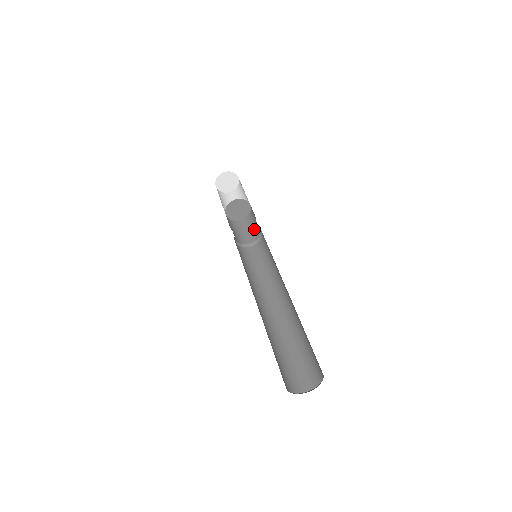
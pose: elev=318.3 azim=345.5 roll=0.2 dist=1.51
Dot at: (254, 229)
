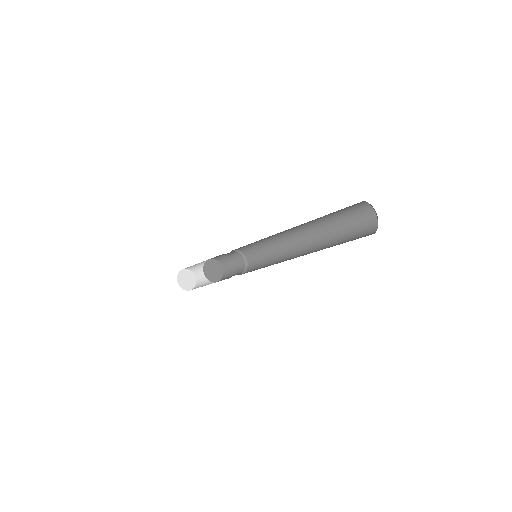
Dot at: occluded
